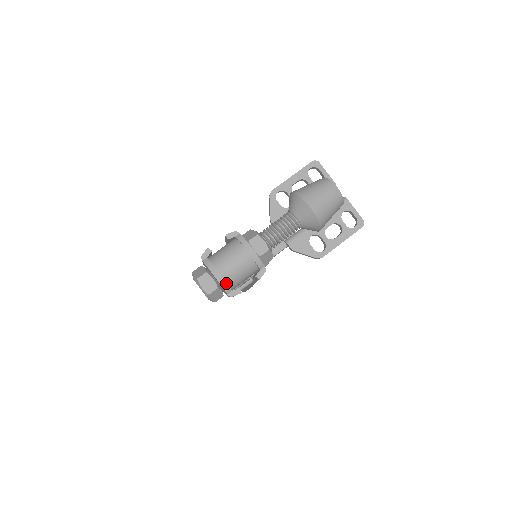
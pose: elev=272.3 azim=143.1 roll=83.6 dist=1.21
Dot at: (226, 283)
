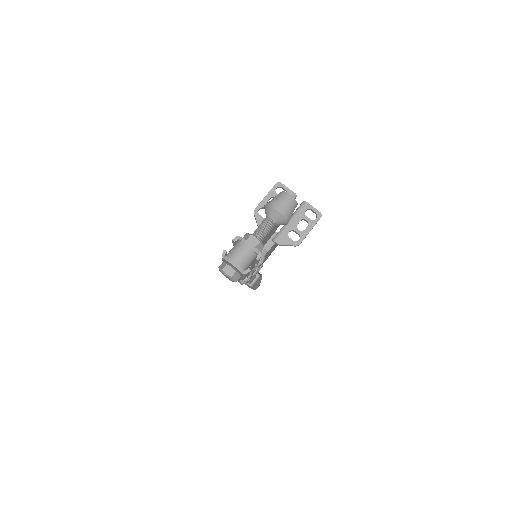
Dot at: (240, 267)
